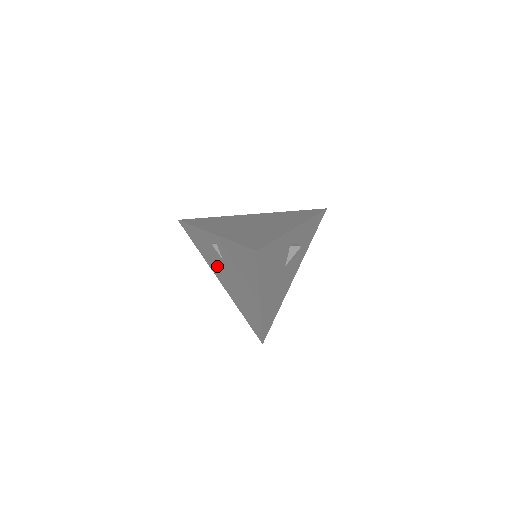
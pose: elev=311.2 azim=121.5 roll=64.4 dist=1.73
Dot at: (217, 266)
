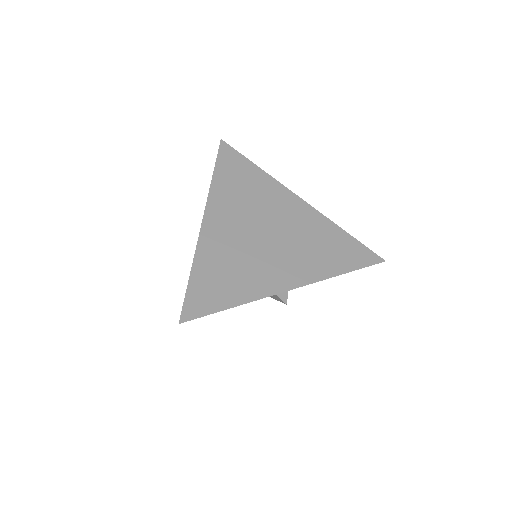
Dot at: occluded
